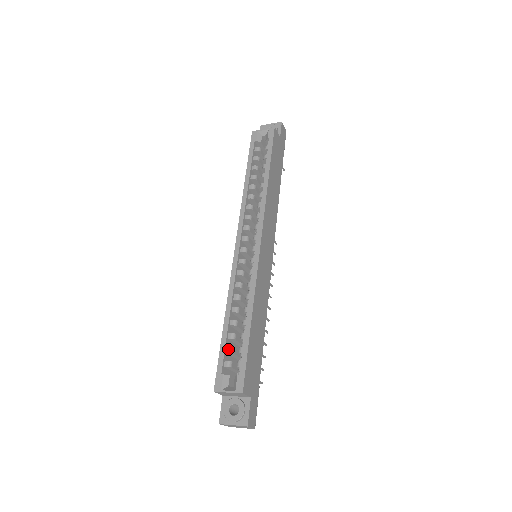
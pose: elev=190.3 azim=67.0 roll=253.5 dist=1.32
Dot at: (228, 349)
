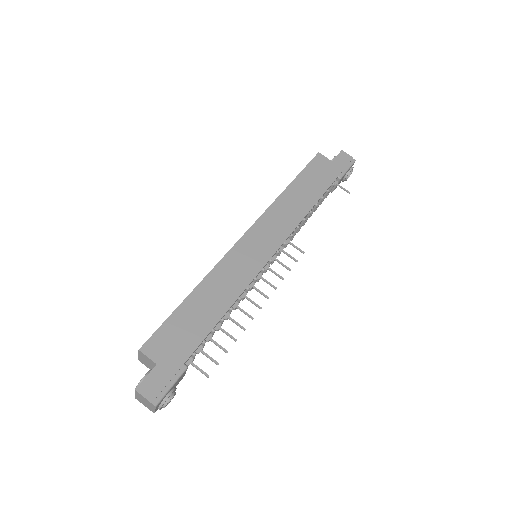
Dot at: occluded
